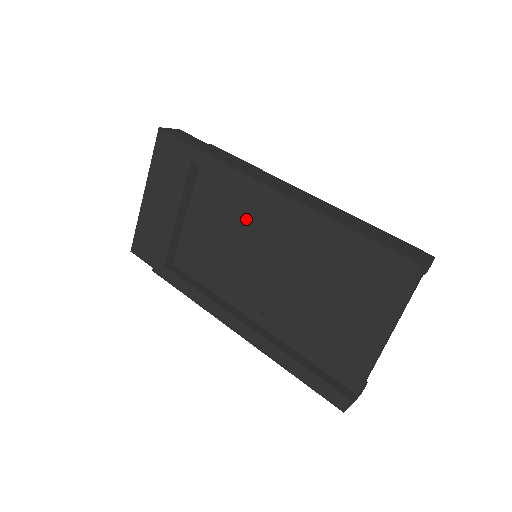
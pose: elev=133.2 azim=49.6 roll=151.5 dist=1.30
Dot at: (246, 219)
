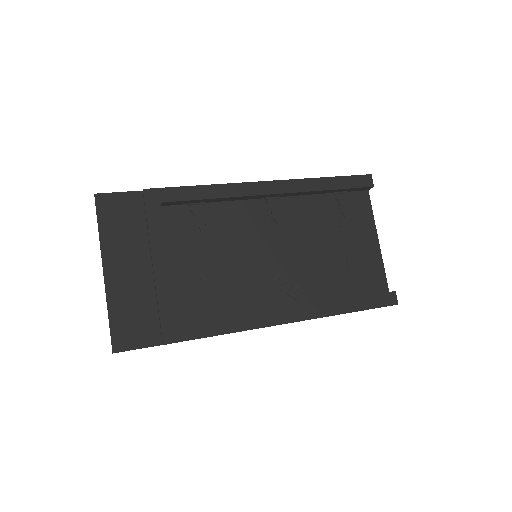
Dot at: (235, 227)
